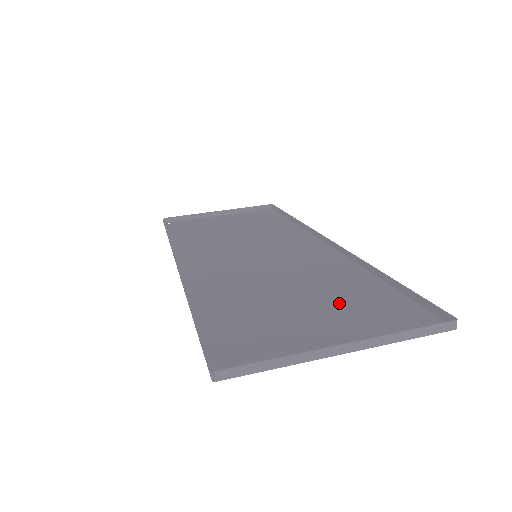
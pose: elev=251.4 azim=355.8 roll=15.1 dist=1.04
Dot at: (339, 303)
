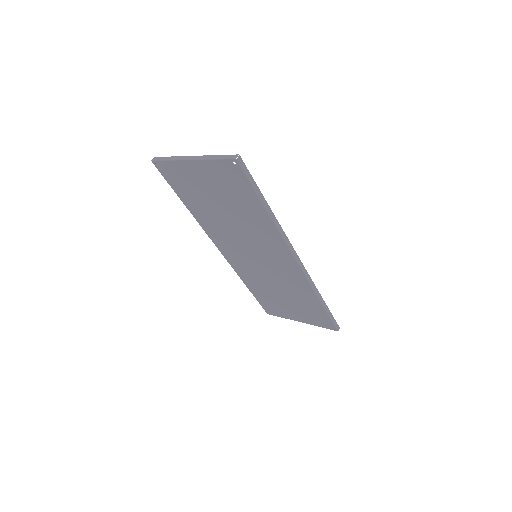
Dot at: (229, 195)
